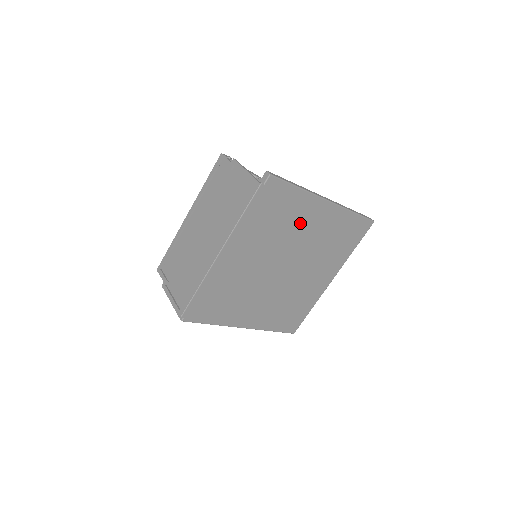
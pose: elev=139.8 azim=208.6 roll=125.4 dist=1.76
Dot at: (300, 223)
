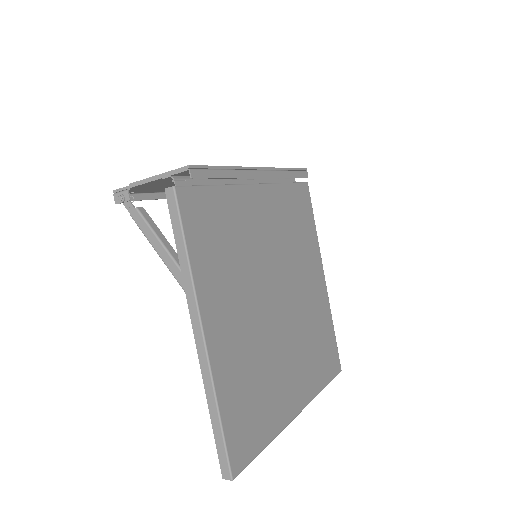
Dot at: (305, 264)
